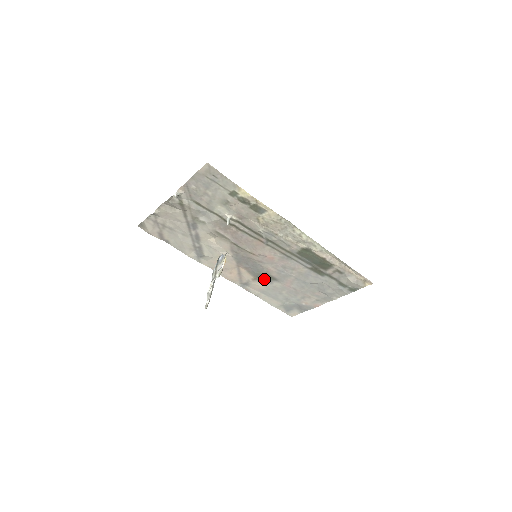
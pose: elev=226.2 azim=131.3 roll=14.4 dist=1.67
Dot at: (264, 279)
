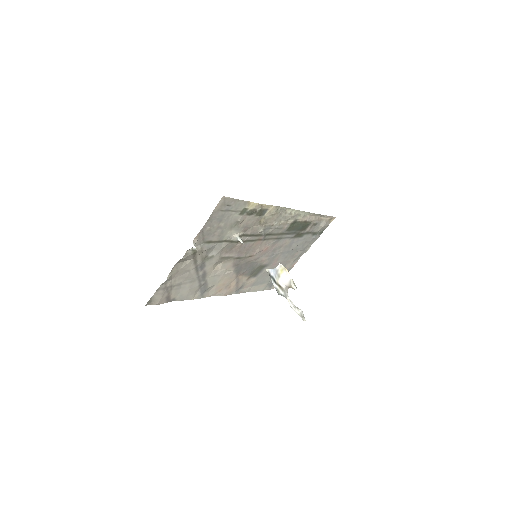
Dot at: (256, 272)
